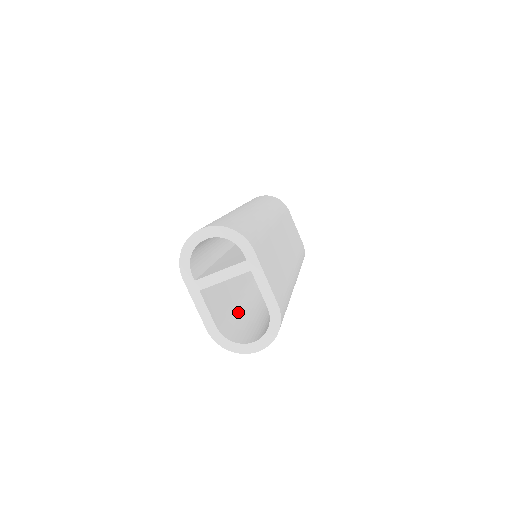
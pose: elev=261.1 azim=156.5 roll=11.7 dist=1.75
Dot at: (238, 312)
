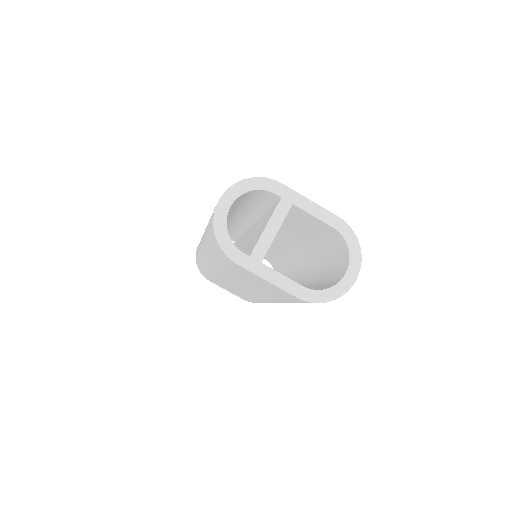
Dot at: occluded
